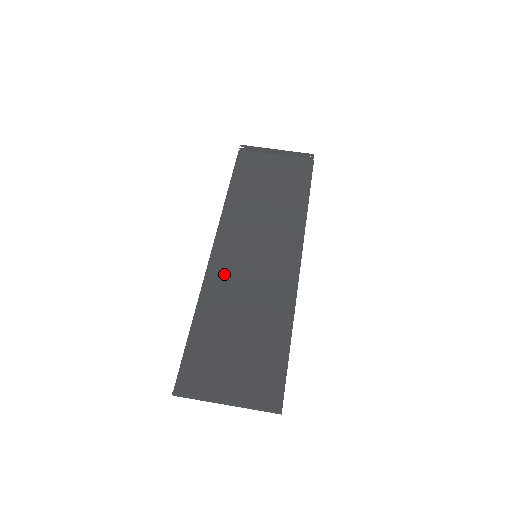
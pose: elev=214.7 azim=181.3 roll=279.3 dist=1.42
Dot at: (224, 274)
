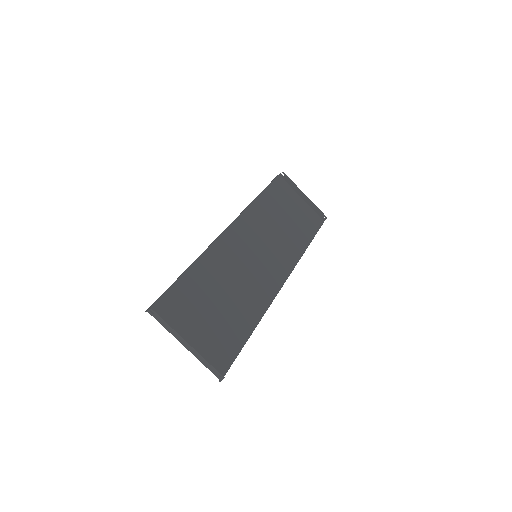
Dot at: (228, 251)
